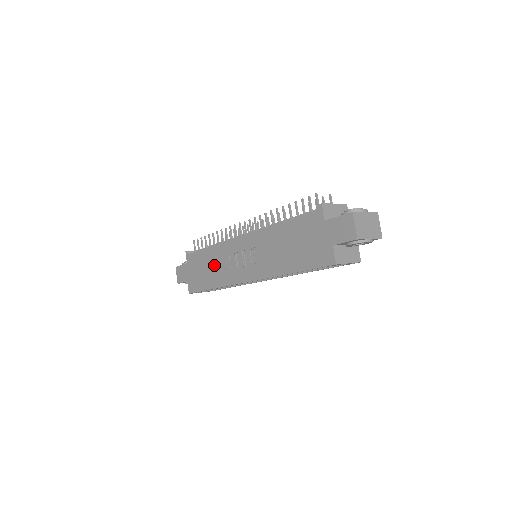
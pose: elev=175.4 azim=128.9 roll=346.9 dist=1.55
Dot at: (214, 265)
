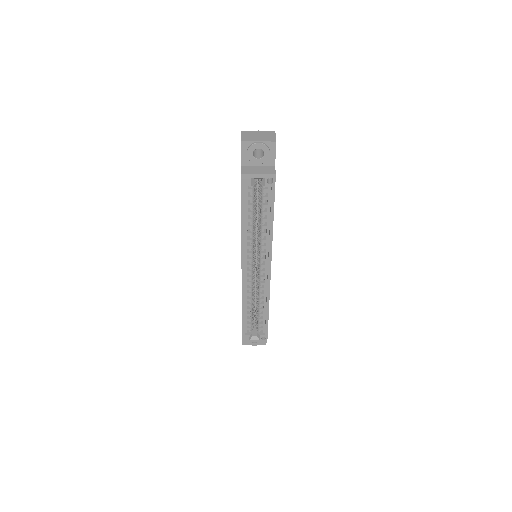
Dot at: occluded
